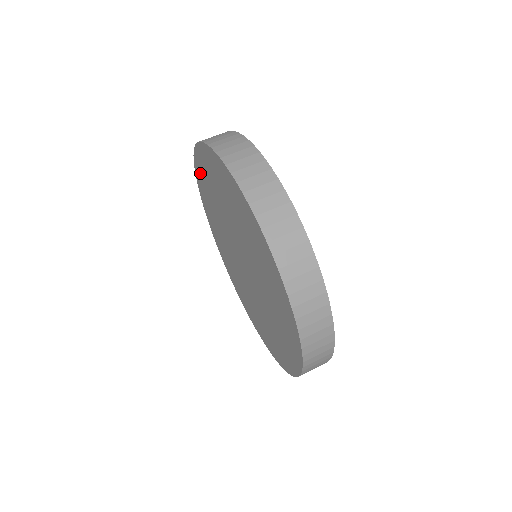
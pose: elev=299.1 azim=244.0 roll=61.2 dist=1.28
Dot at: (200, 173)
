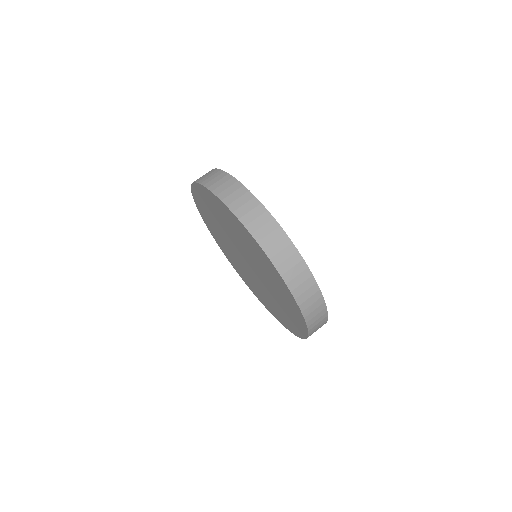
Dot at: (200, 207)
